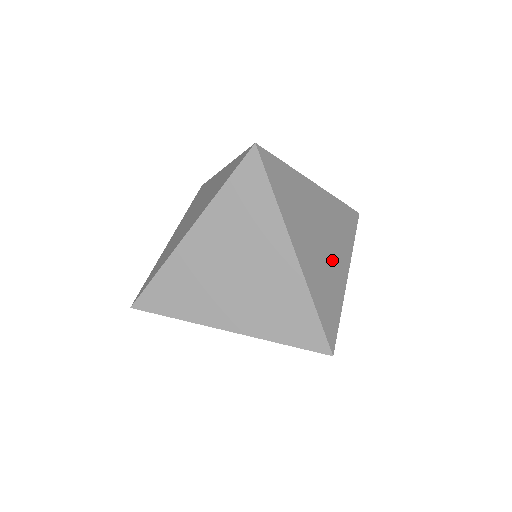
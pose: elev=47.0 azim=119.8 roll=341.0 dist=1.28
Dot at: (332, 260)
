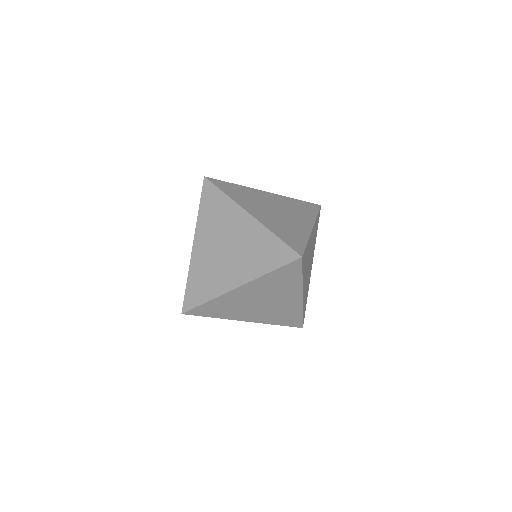
Dot at: (306, 275)
